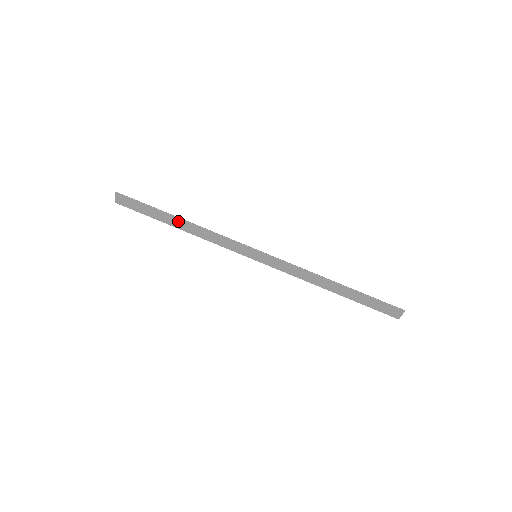
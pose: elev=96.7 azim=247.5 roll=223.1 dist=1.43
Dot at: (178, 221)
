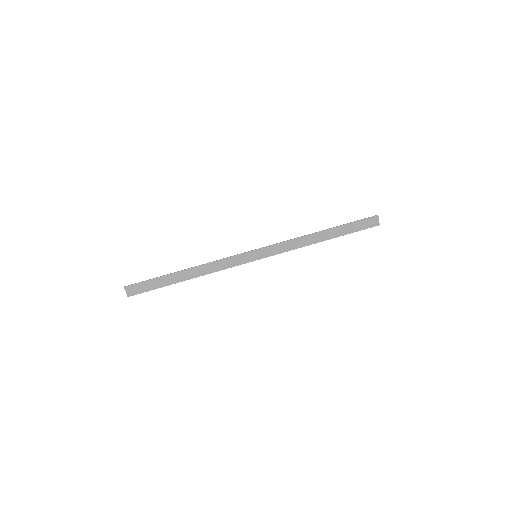
Dot at: (184, 273)
